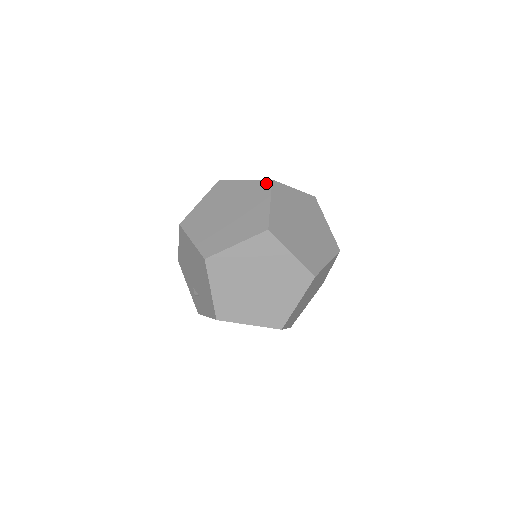
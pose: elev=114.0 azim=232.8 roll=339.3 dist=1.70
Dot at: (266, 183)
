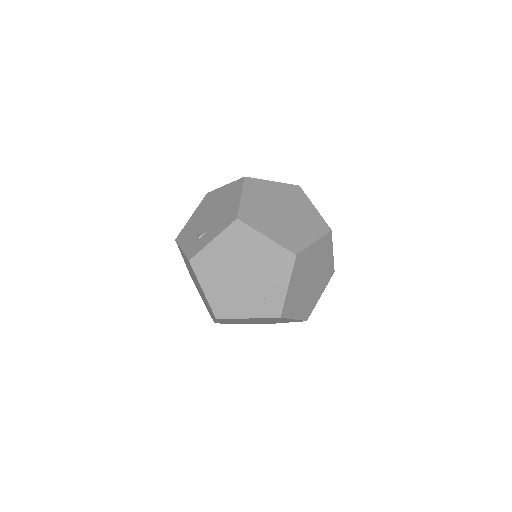
Dot at: occluded
